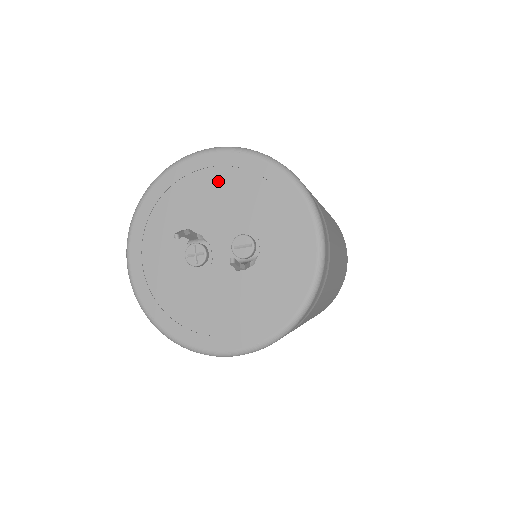
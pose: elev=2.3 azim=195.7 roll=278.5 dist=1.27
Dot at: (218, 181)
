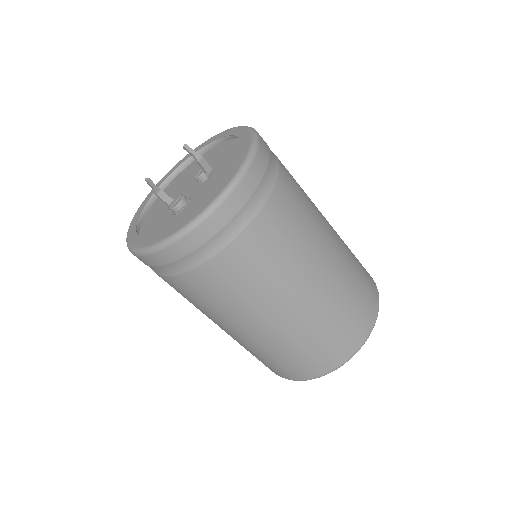
Dot at: (170, 189)
